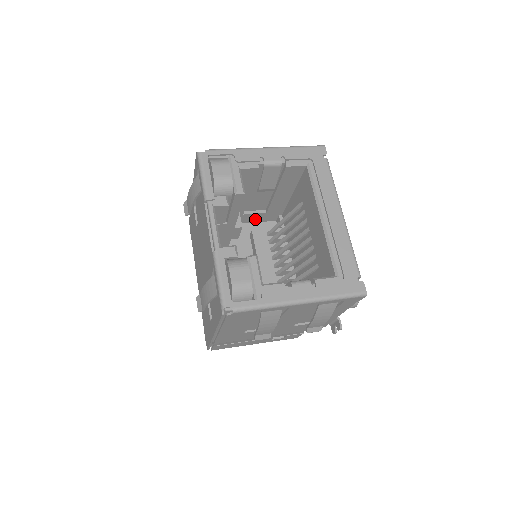
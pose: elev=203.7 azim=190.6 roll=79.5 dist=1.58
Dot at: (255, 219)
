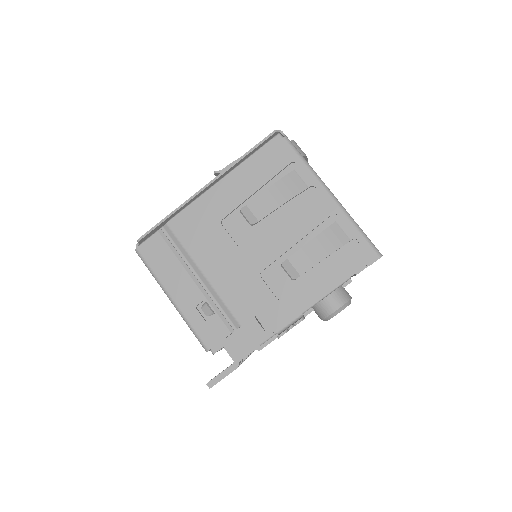
Dot at: occluded
